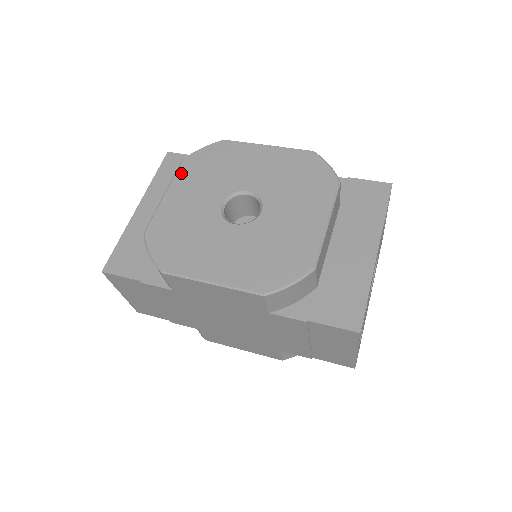
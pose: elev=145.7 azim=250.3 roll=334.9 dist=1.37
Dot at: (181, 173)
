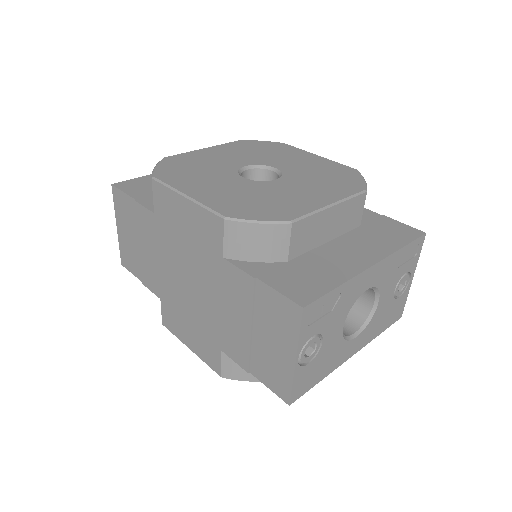
Dot at: (230, 144)
